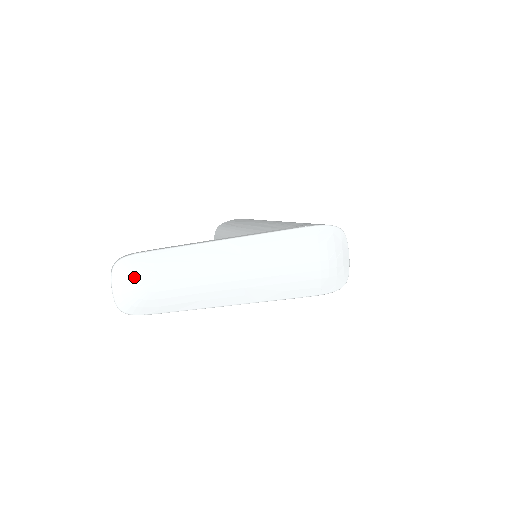
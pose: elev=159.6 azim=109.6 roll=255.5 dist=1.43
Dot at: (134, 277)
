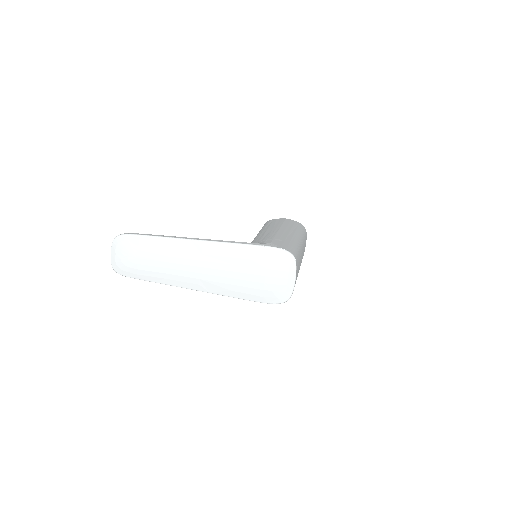
Dot at: (124, 250)
